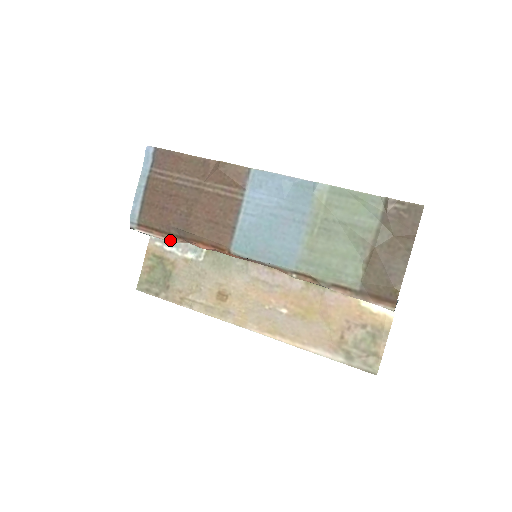
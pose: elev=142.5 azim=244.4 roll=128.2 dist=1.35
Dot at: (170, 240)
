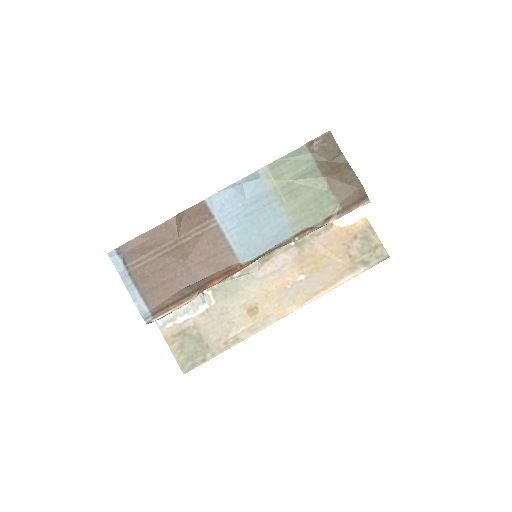
Dot at: (188, 301)
